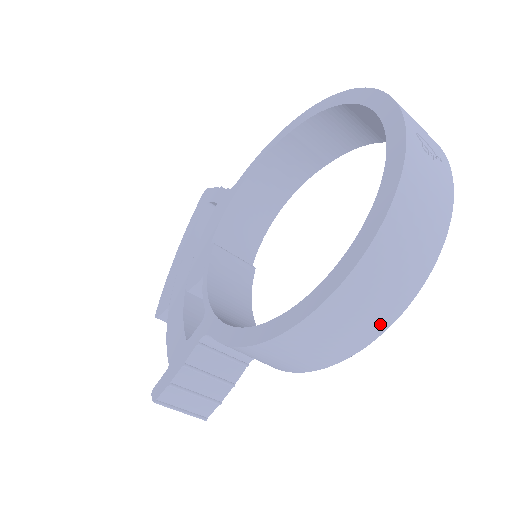
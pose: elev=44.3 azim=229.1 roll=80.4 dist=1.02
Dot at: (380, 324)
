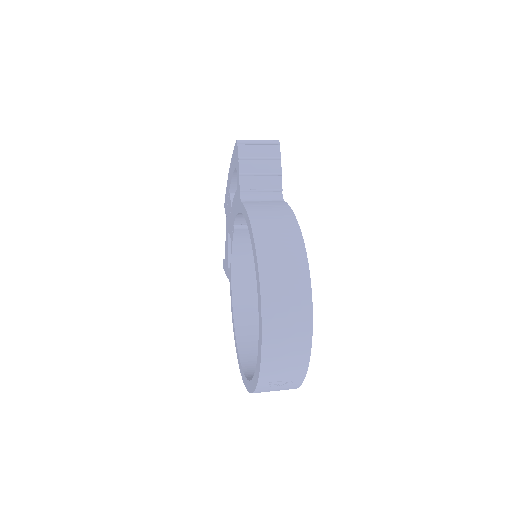
Dot at: occluded
